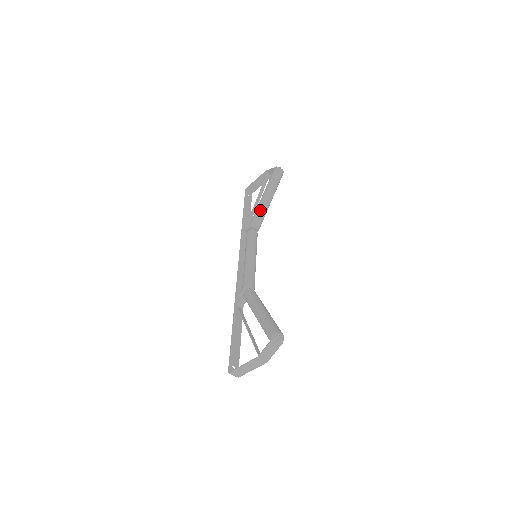
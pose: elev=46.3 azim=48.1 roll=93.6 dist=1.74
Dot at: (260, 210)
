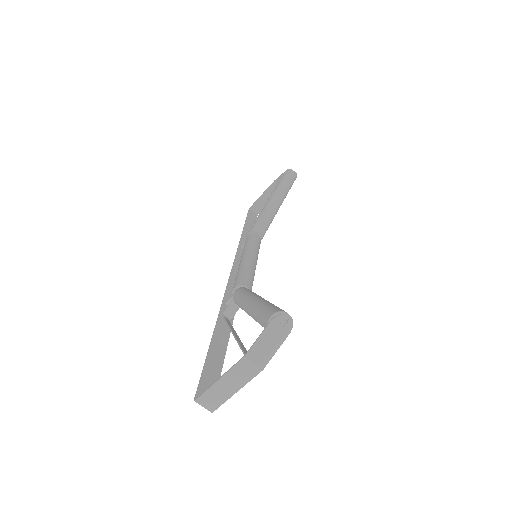
Dot at: (265, 212)
